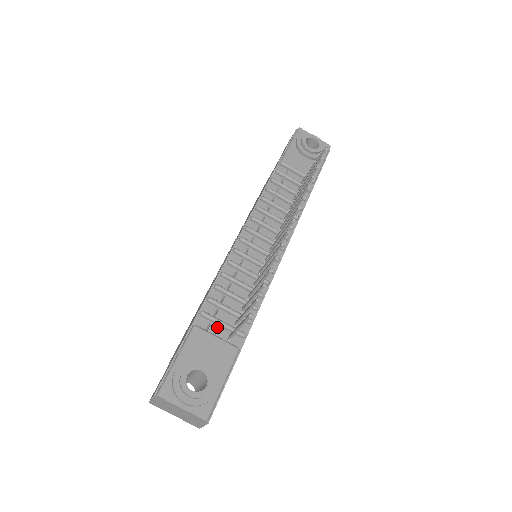
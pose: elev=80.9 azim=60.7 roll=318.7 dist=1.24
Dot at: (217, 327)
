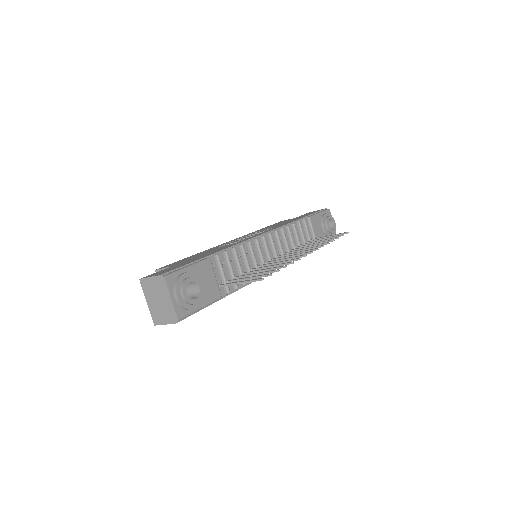
Dot at: (218, 272)
